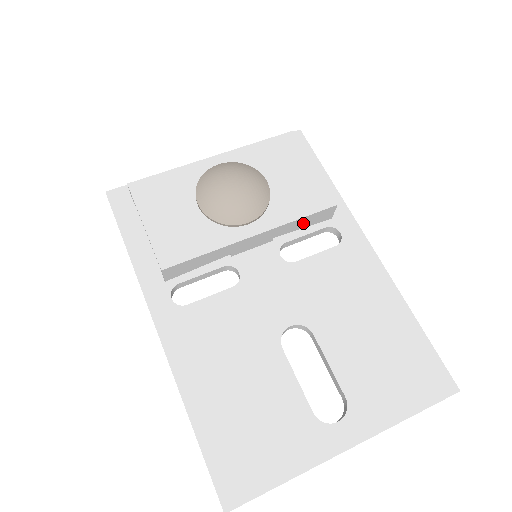
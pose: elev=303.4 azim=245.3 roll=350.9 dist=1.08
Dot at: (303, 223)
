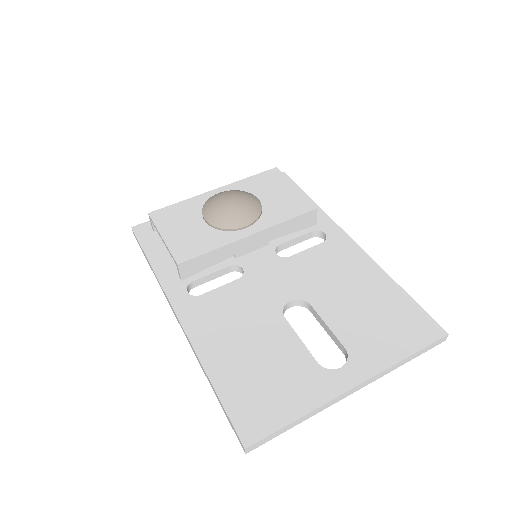
Dot at: (292, 226)
